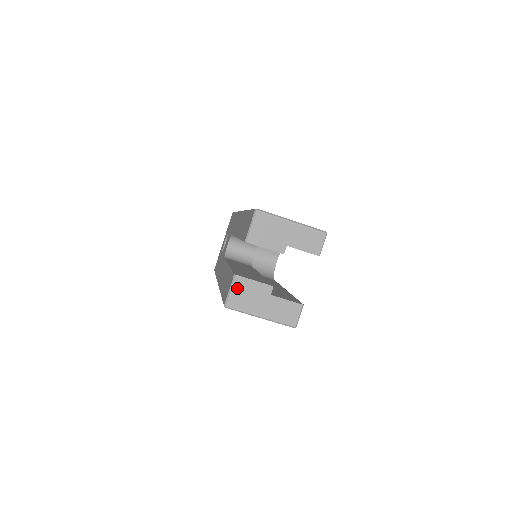
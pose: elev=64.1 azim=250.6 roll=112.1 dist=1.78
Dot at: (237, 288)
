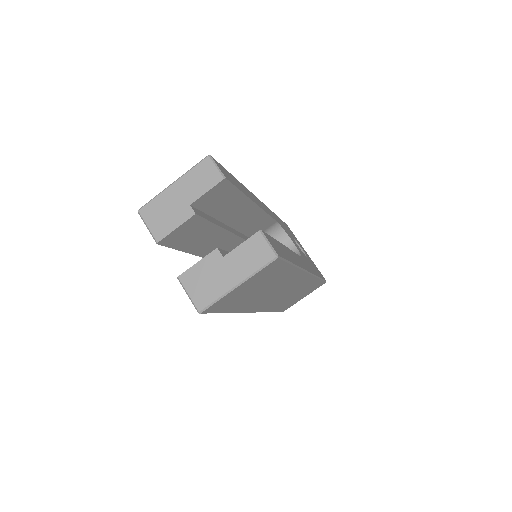
Dot at: (191, 286)
